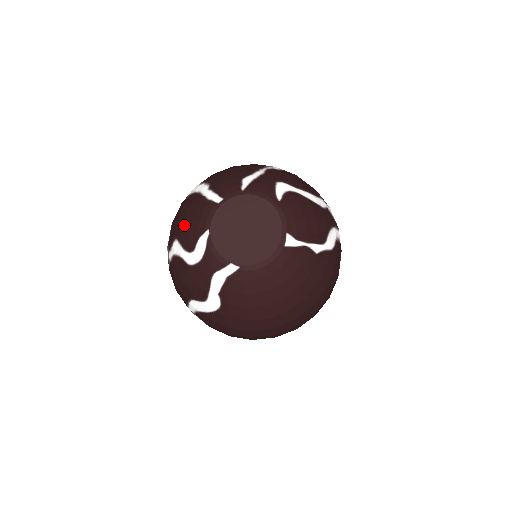
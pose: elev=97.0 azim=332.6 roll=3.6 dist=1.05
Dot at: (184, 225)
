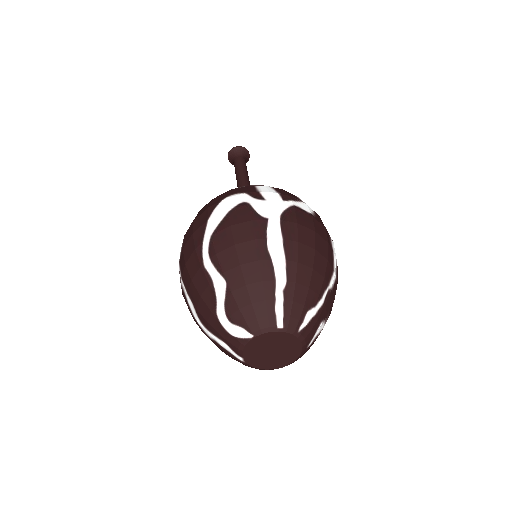
Dot at: (242, 293)
